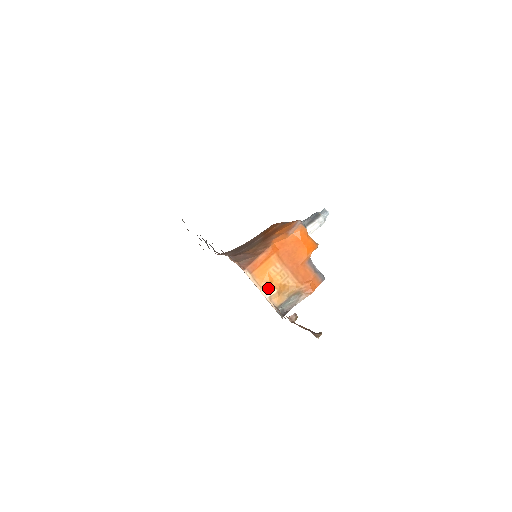
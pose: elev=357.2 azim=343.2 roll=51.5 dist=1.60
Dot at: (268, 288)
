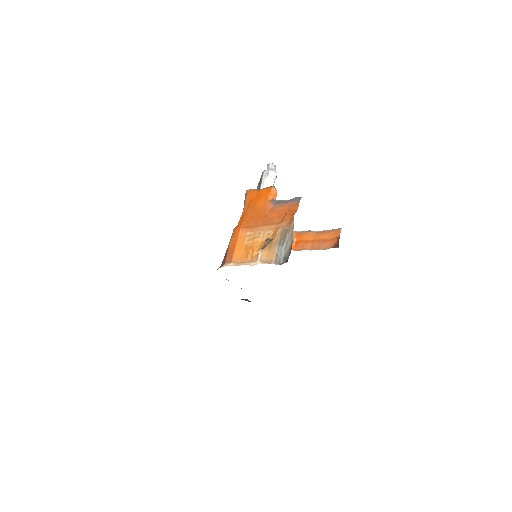
Dot at: (254, 256)
